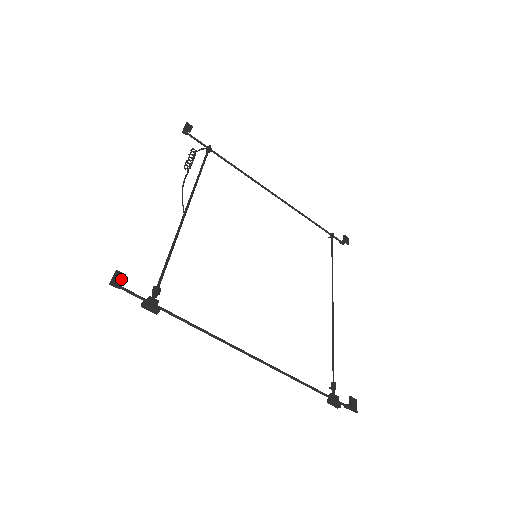
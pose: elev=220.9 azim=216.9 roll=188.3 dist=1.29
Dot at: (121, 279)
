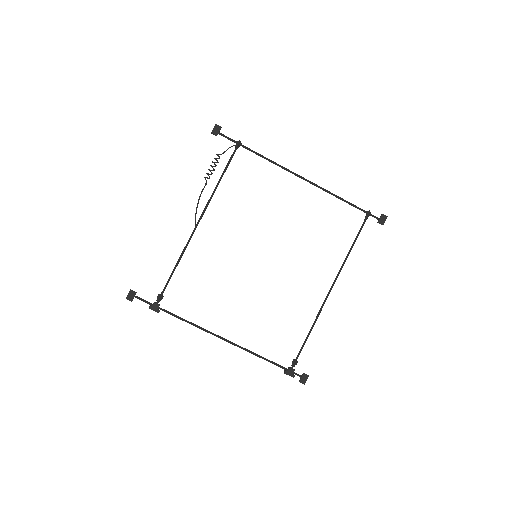
Dot at: (133, 296)
